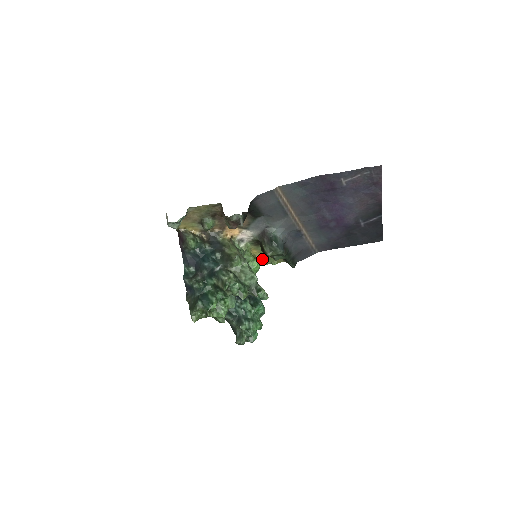
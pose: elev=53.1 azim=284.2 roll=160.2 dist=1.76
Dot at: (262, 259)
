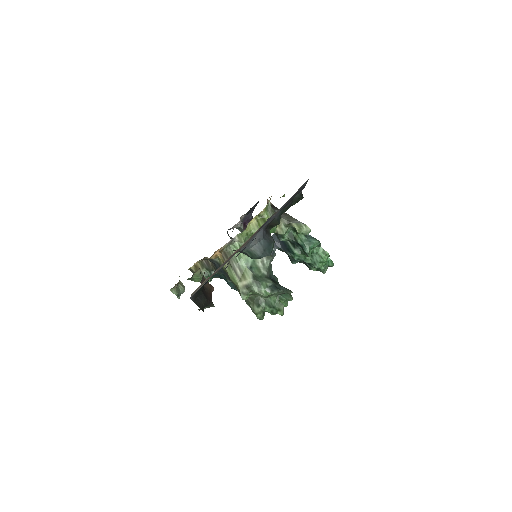
Dot at: occluded
